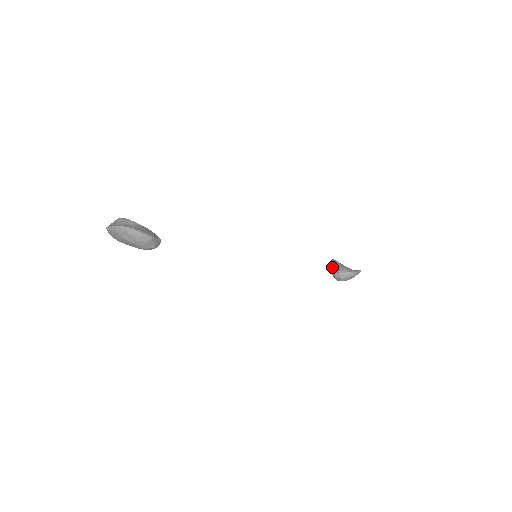
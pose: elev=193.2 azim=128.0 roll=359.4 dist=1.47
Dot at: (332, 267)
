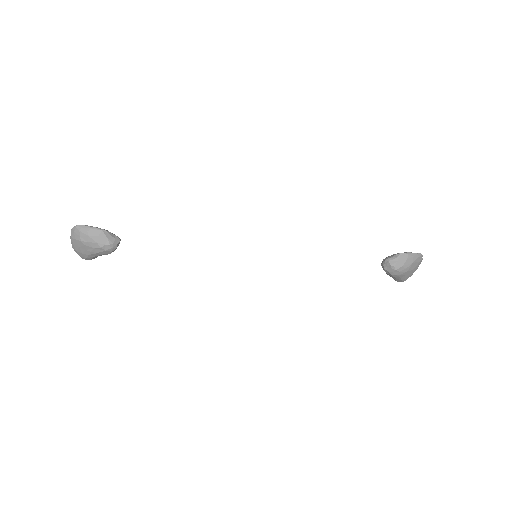
Dot at: occluded
